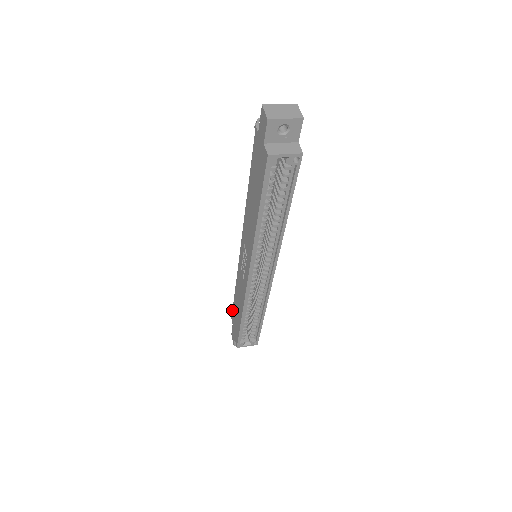
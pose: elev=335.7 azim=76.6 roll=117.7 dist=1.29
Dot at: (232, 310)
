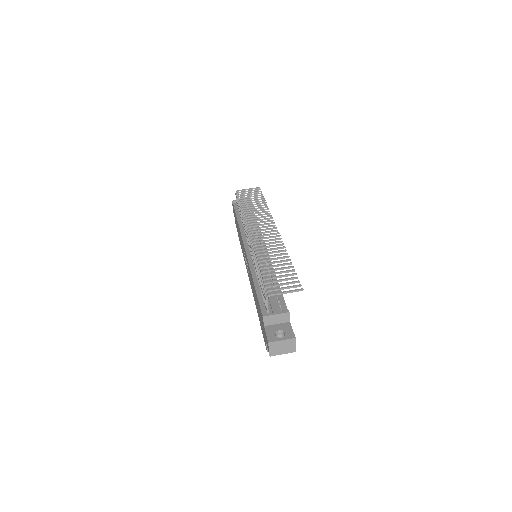
Dot at: (234, 208)
